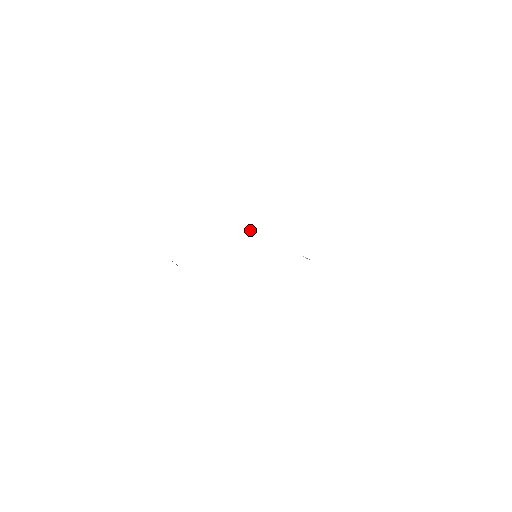
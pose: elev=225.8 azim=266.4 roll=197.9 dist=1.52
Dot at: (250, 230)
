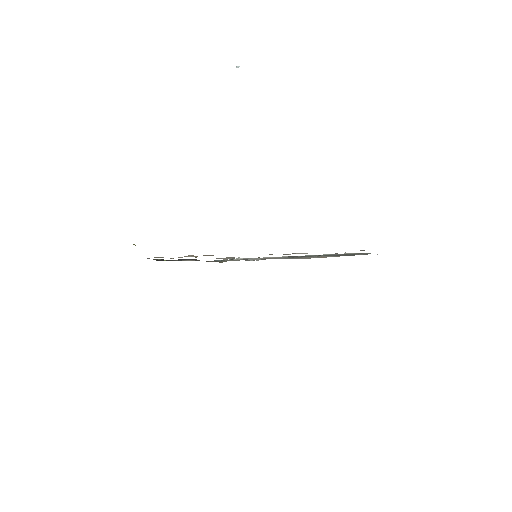
Dot at: (239, 66)
